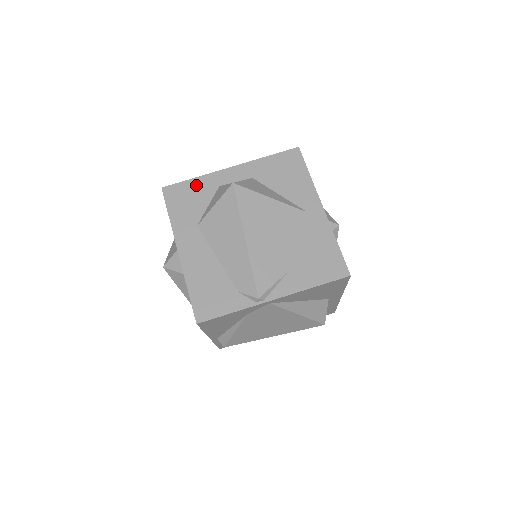
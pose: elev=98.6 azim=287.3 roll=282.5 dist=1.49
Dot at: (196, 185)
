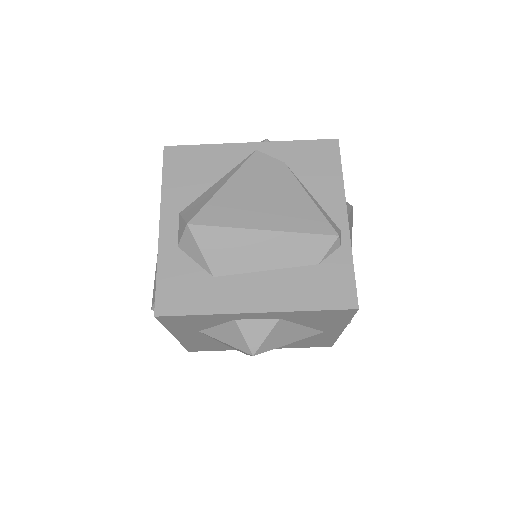
Dot at: (204, 318)
